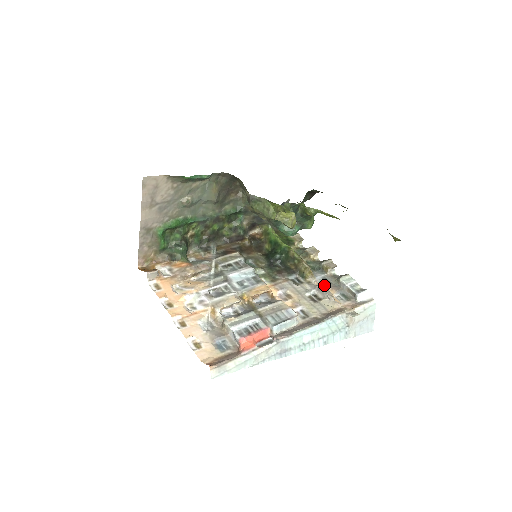
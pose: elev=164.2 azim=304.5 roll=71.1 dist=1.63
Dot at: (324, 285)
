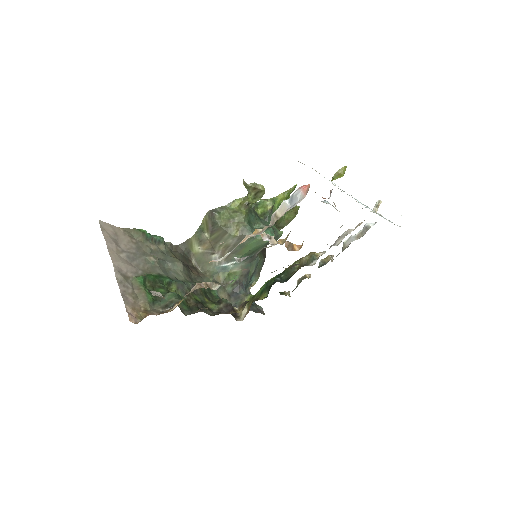
Dot at: occluded
